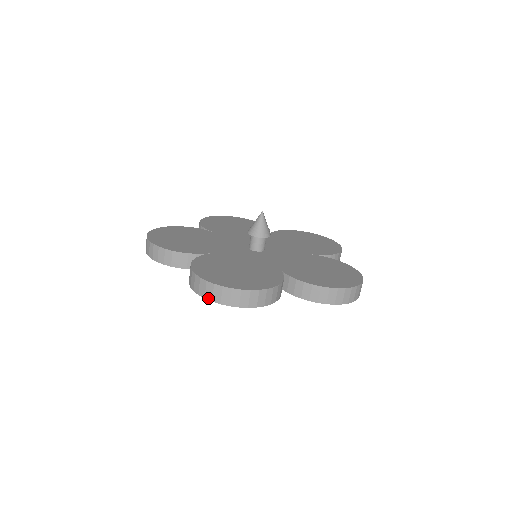
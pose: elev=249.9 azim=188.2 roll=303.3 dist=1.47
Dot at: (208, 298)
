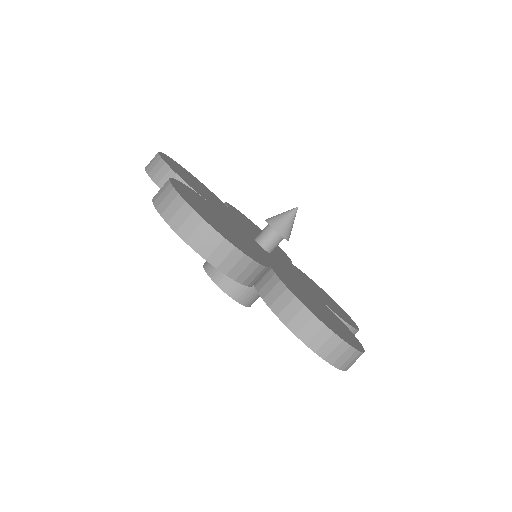
Dot at: (160, 209)
